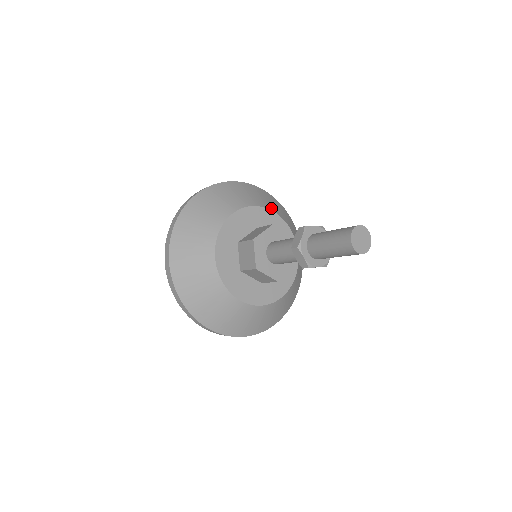
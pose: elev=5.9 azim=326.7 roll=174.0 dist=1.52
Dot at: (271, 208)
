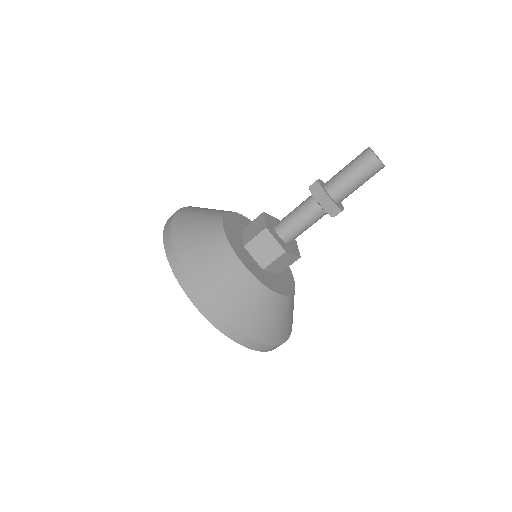
Dot at: occluded
